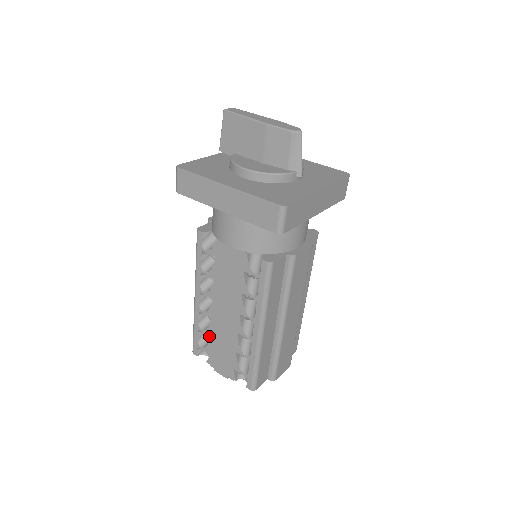
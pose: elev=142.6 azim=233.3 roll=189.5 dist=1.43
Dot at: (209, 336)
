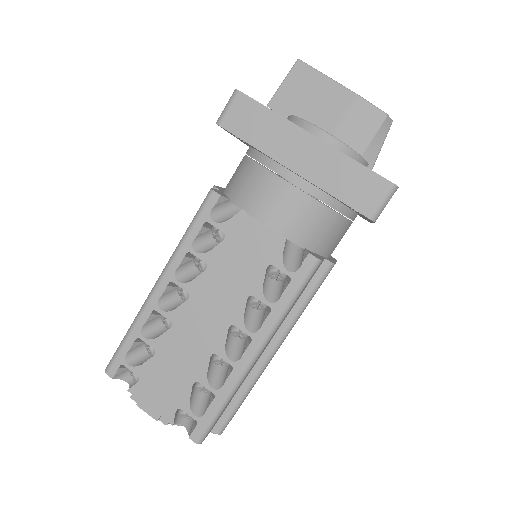
Dot at: (152, 350)
